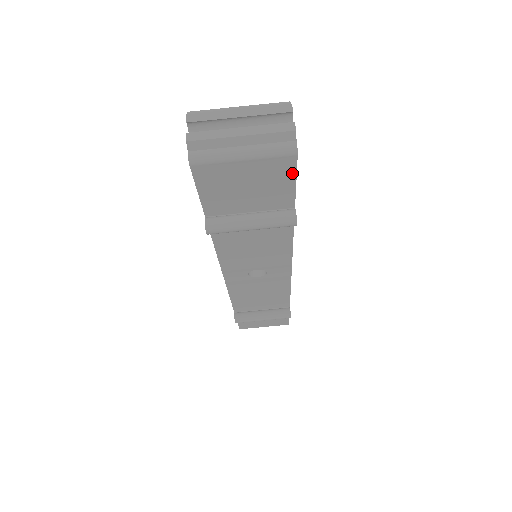
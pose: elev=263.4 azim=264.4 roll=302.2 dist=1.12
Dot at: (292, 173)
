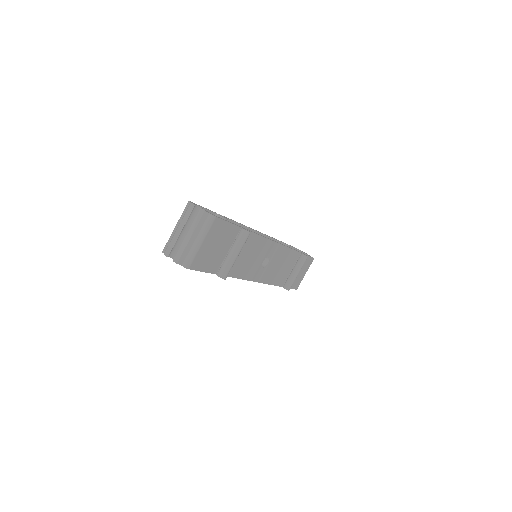
Dot at: (223, 222)
